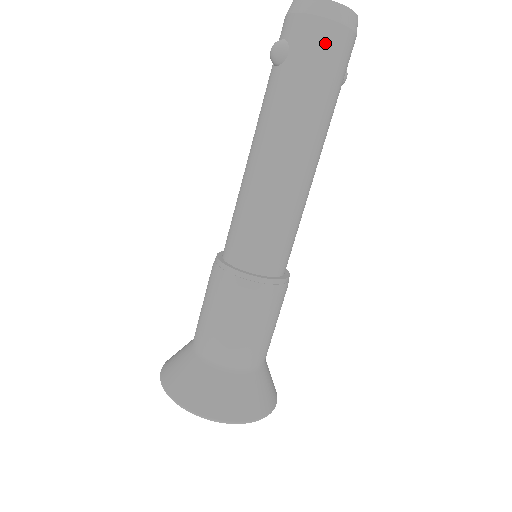
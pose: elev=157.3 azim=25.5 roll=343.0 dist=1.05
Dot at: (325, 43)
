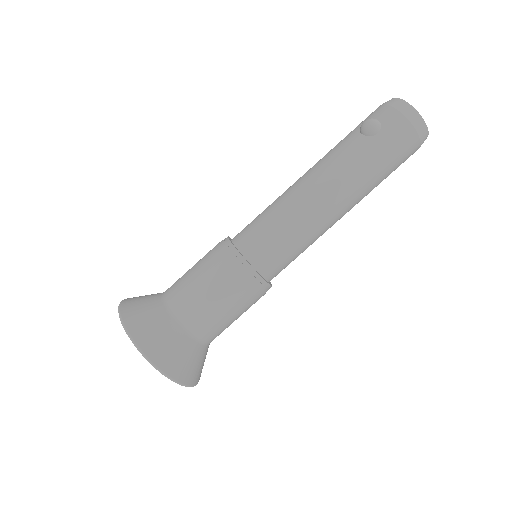
Dot at: (404, 144)
